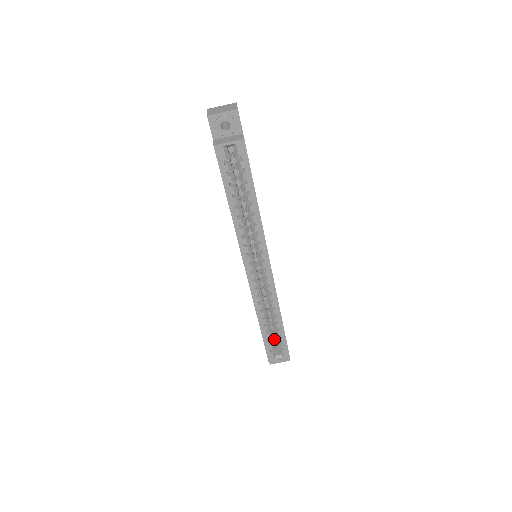
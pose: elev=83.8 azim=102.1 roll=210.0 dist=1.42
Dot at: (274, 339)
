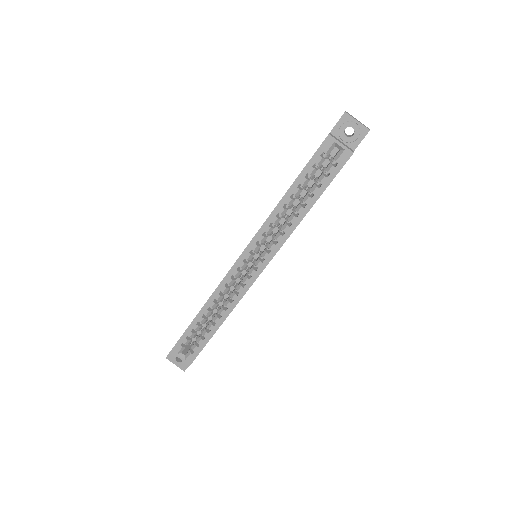
Dot at: (192, 340)
